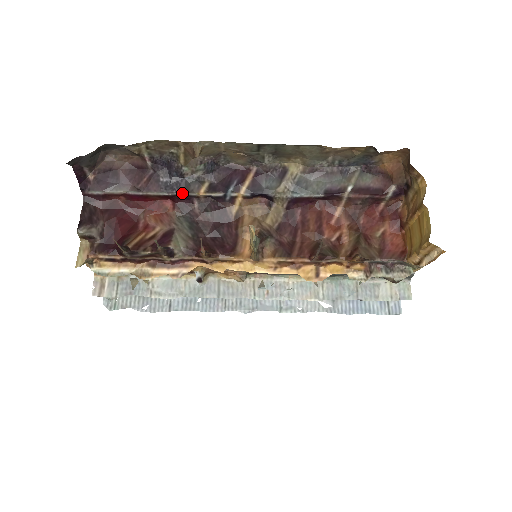
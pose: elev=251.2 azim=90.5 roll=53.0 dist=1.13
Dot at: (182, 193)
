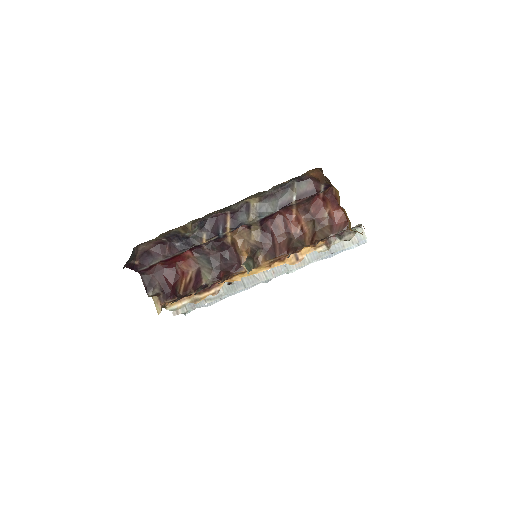
Dot at: (193, 247)
